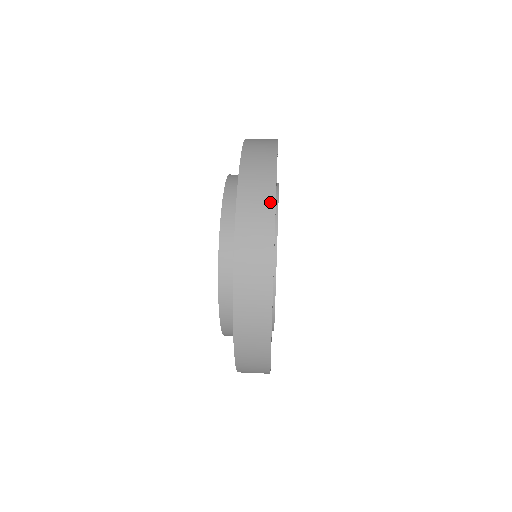
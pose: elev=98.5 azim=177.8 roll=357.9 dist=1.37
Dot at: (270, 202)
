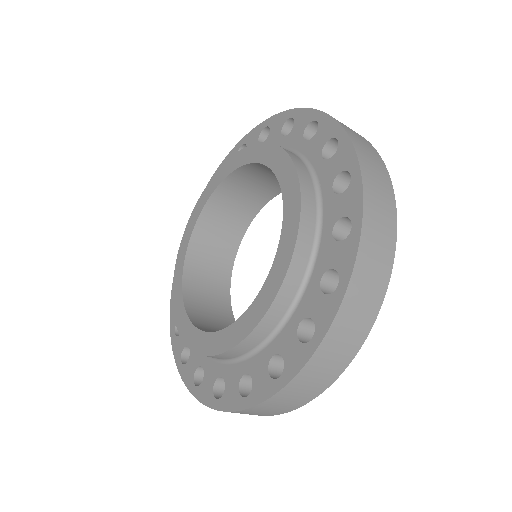
Dot at: occluded
